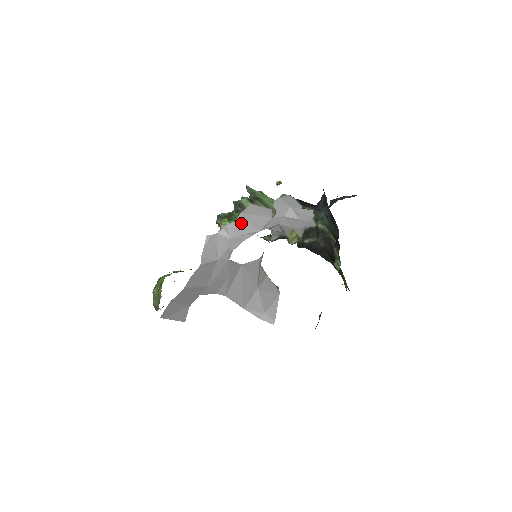
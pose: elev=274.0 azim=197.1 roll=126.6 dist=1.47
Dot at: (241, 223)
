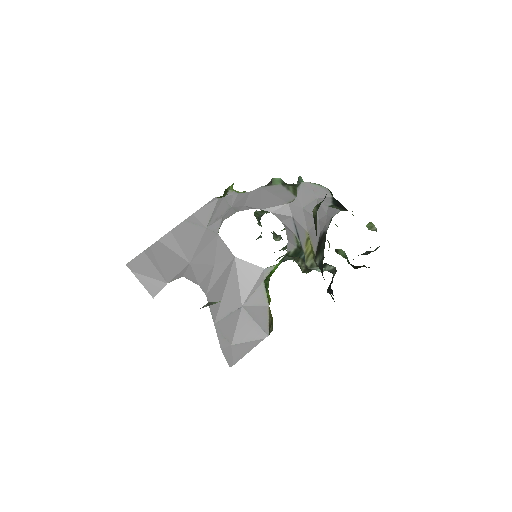
Dot at: (252, 195)
